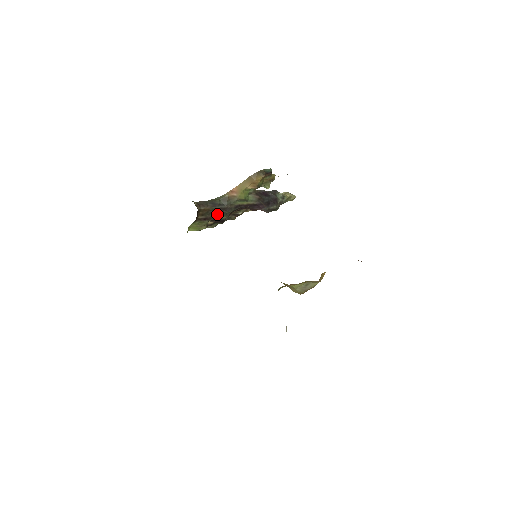
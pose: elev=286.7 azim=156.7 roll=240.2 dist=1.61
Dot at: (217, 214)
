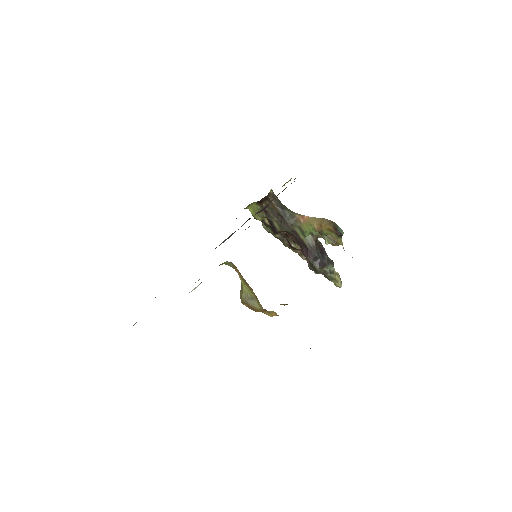
Dot at: (277, 219)
